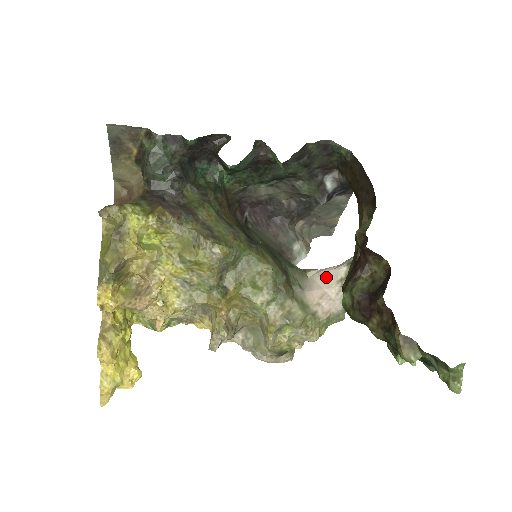
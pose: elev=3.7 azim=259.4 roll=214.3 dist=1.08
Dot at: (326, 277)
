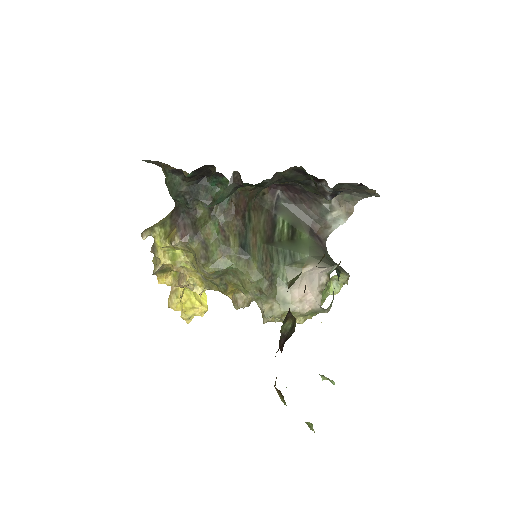
Dot at: (313, 278)
